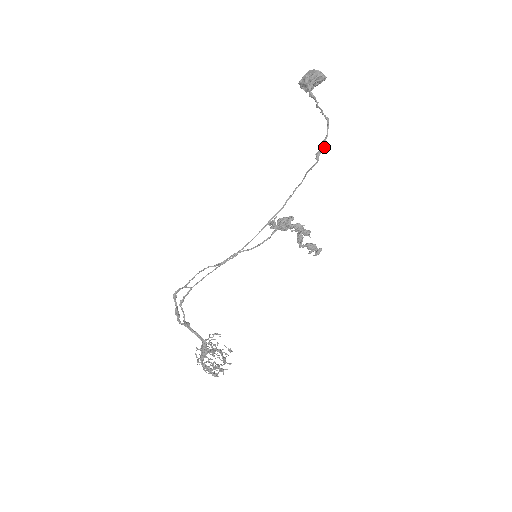
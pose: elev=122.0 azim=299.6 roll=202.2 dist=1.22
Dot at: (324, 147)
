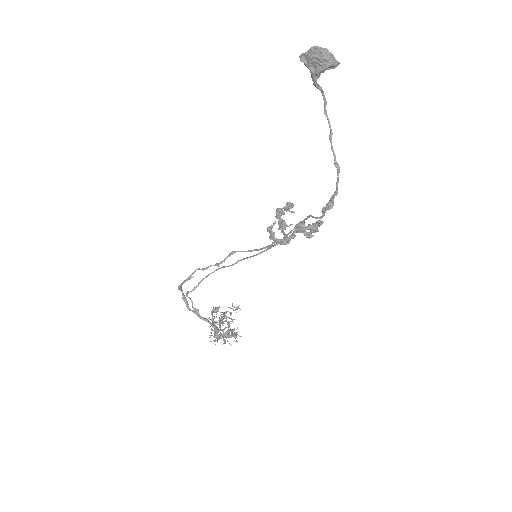
Dot at: (332, 205)
